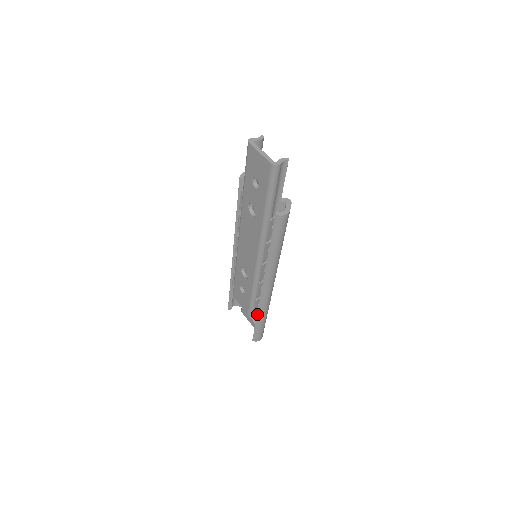
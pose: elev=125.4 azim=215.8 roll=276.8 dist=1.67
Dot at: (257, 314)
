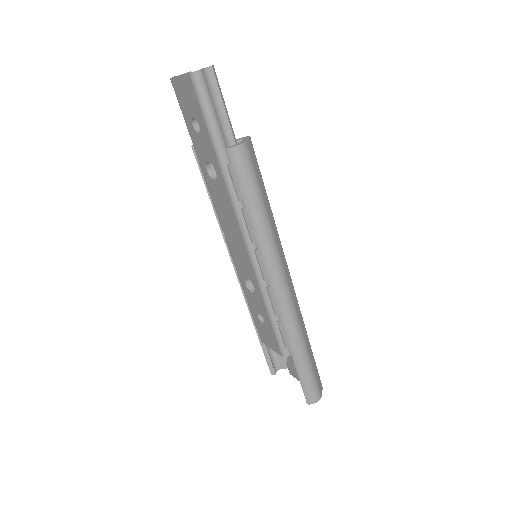
Dot at: (289, 347)
